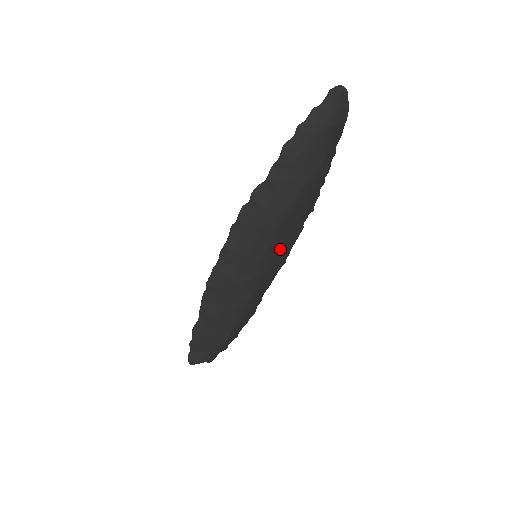
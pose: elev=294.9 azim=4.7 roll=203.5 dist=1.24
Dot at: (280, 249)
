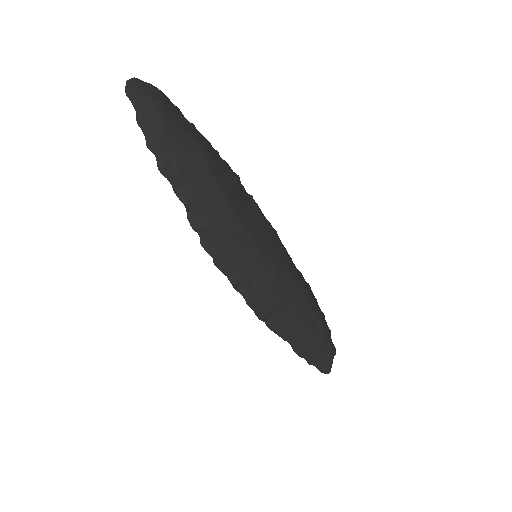
Dot at: (261, 229)
